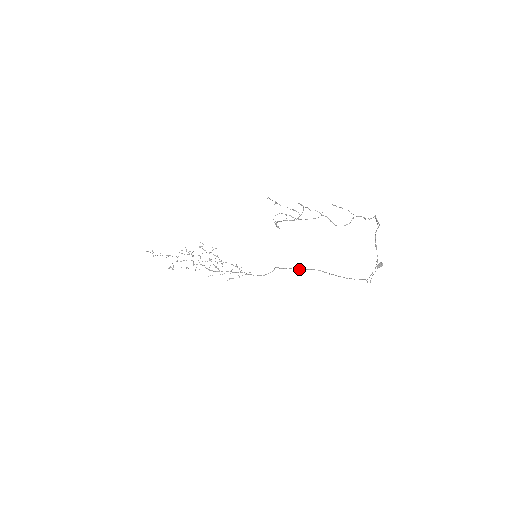
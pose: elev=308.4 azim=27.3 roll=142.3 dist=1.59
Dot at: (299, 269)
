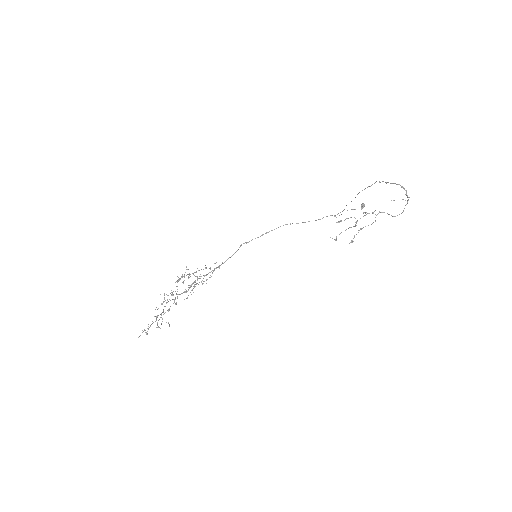
Dot at: occluded
